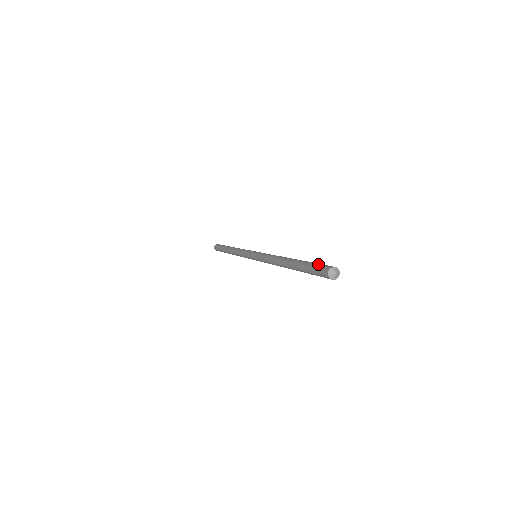
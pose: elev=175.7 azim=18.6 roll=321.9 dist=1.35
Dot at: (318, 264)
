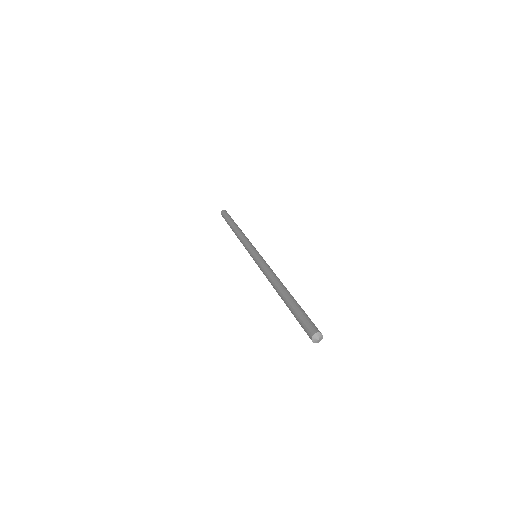
Dot at: (306, 318)
